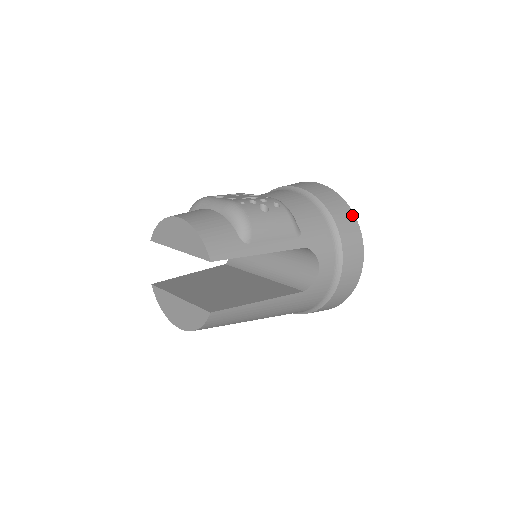
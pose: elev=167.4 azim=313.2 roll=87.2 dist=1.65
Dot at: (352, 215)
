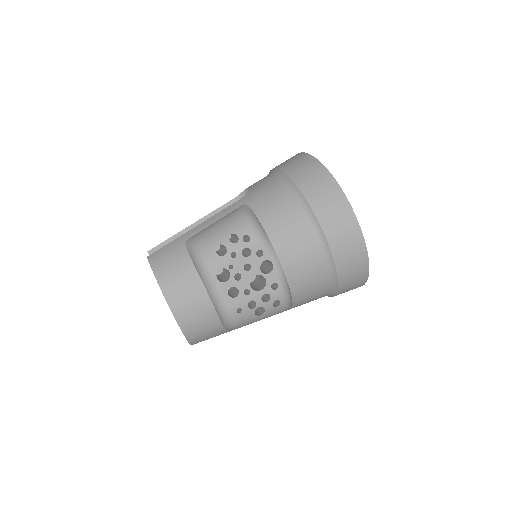
Dot at: (364, 280)
